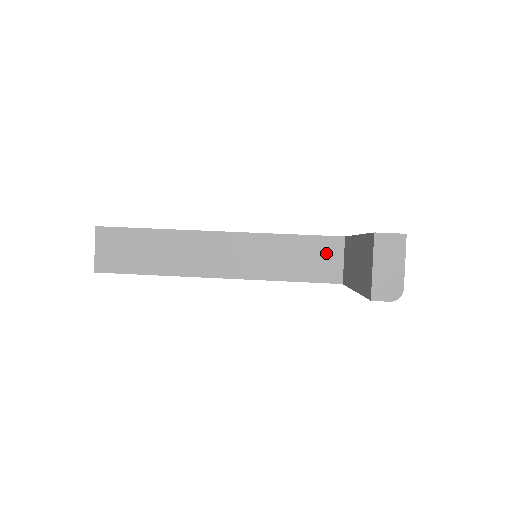
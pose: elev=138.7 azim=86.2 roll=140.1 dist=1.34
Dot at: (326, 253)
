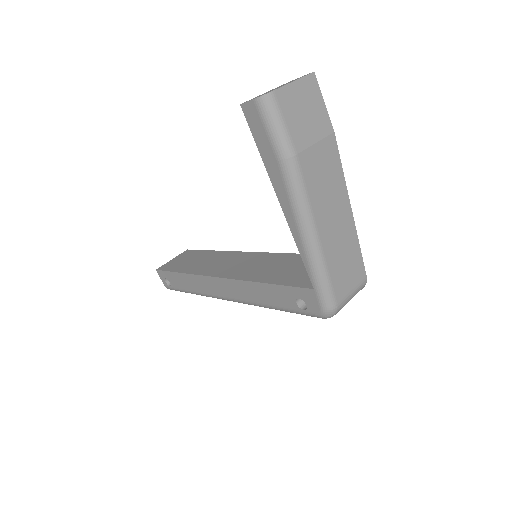
Dot at: occluded
